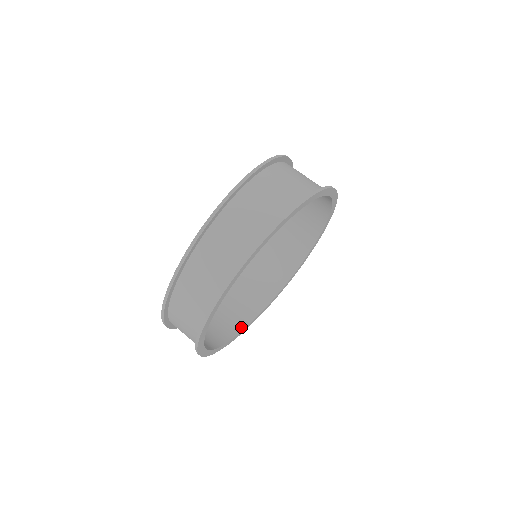
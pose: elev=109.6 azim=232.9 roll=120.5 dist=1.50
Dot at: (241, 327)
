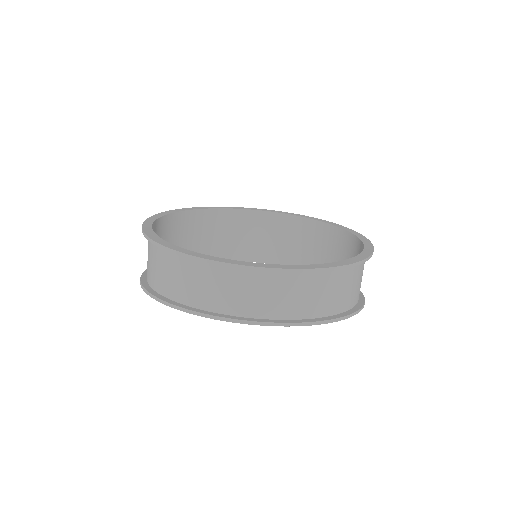
Dot at: occluded
